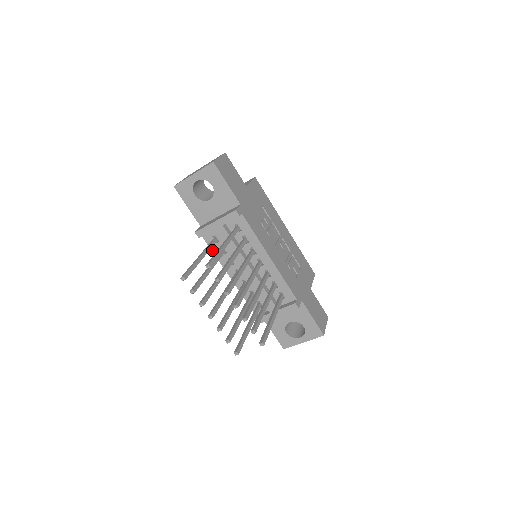
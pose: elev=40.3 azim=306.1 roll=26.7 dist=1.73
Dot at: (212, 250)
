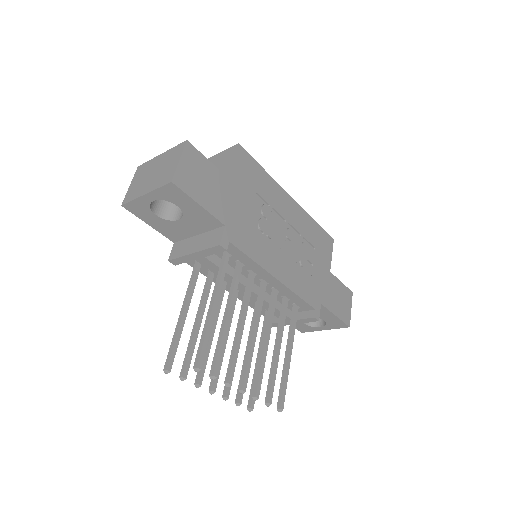
Dot at: occluded
